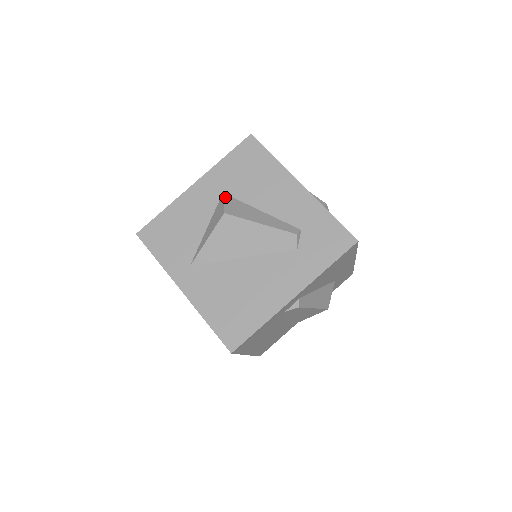
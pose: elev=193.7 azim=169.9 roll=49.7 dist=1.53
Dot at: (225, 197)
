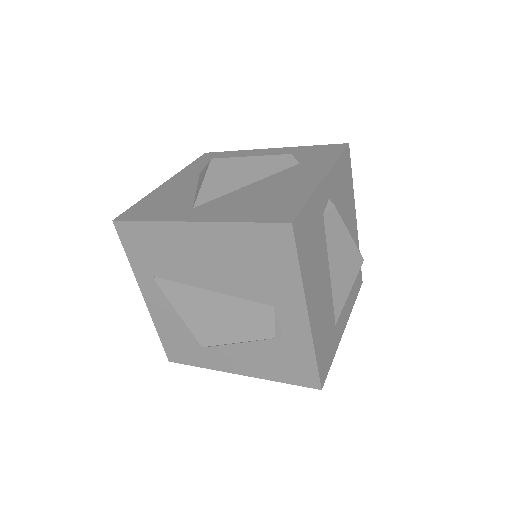
Dot at: occluded
